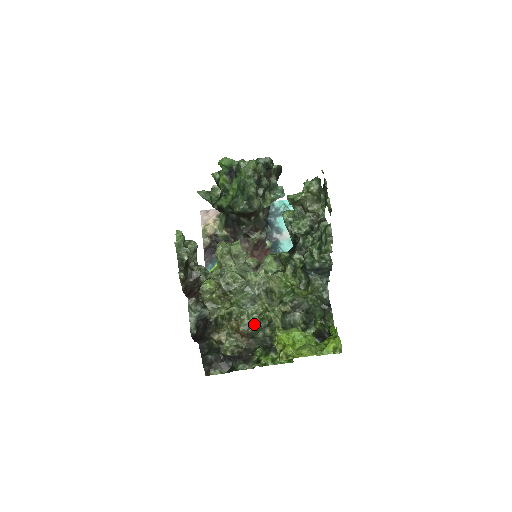
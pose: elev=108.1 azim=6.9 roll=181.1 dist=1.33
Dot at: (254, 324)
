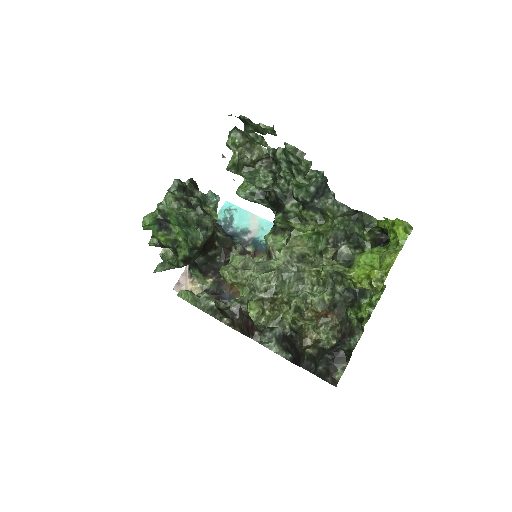
Dot at: (324, 293)
